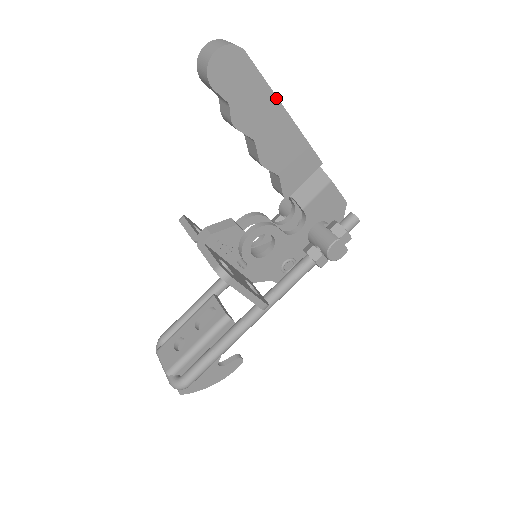
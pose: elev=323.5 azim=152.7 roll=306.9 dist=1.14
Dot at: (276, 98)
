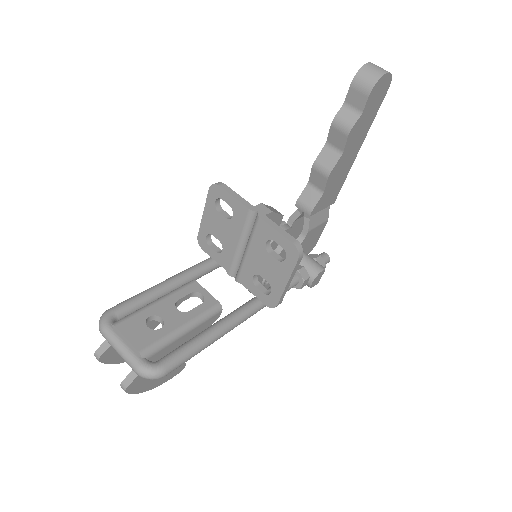
Dot at: occluded
